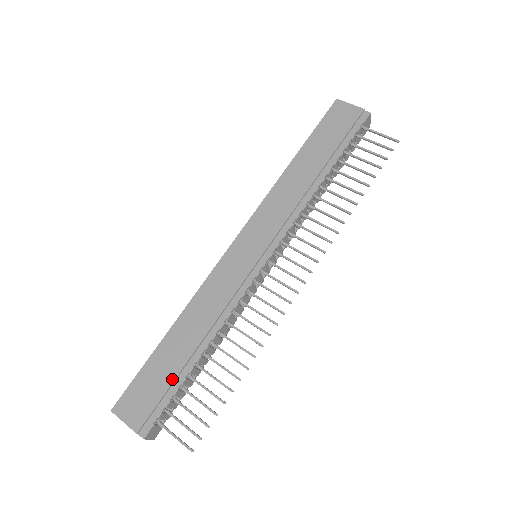
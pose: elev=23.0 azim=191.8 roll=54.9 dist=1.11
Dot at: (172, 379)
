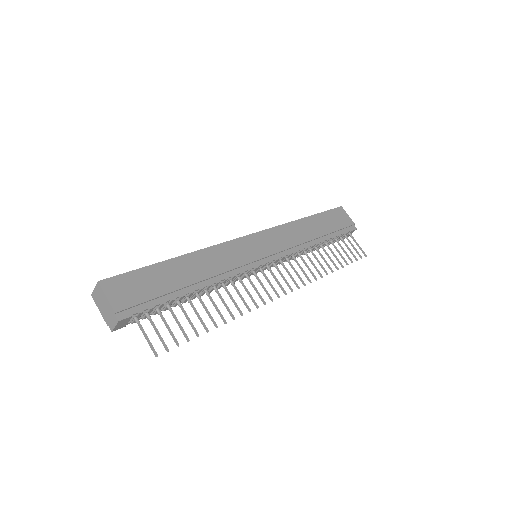
Dot at: (165, 292)
